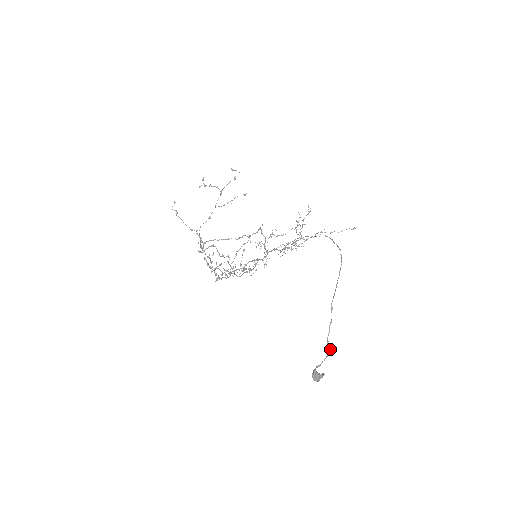
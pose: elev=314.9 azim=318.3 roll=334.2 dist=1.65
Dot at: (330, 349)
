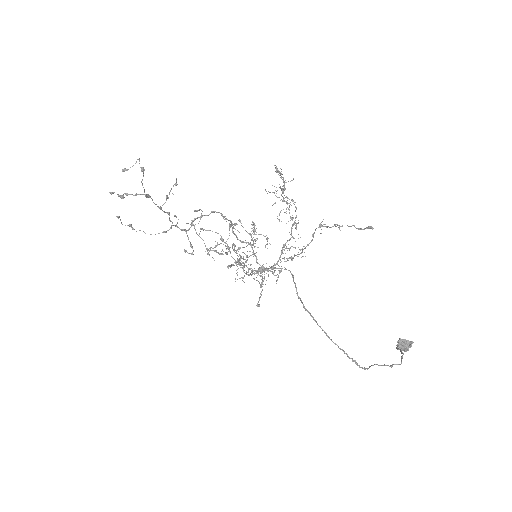
Dot at: (400, 364)
